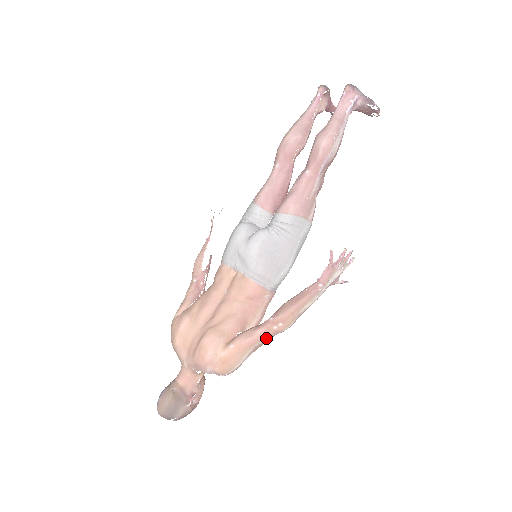
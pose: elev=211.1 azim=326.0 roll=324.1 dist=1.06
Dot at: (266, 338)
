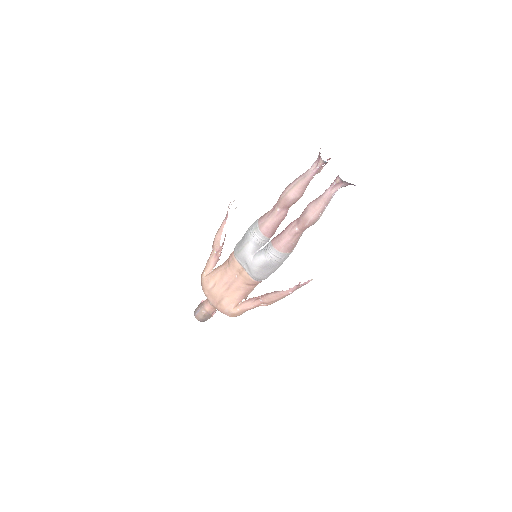
Dot at: occluded
